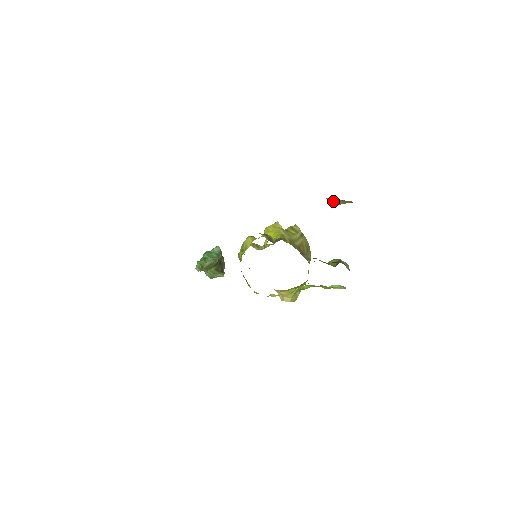
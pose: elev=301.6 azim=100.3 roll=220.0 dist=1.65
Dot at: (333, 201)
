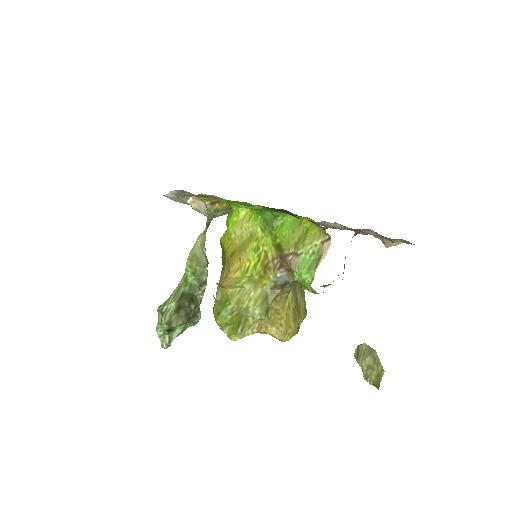
Dot at: (362, 351)
